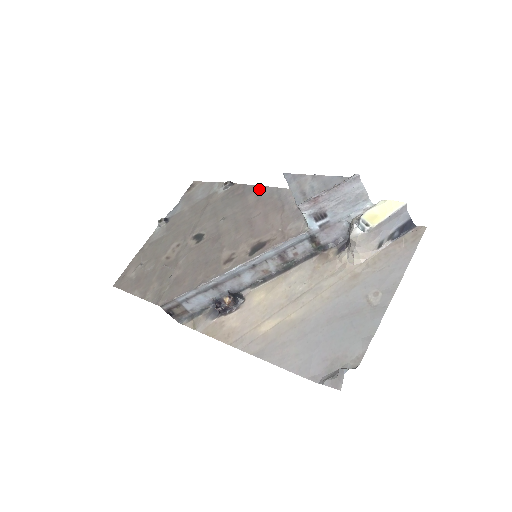
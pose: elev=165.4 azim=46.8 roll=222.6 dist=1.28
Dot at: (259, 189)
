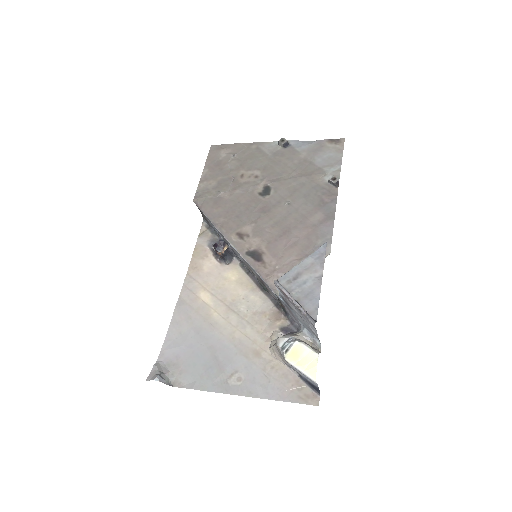
Dot at: (329, 219)
